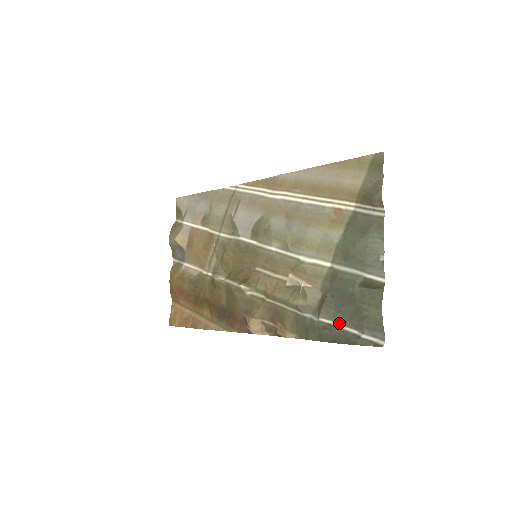
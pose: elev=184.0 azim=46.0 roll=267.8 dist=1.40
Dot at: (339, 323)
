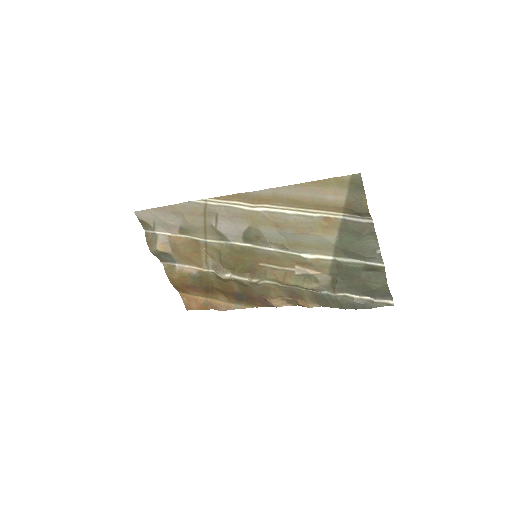
Dot at: (353, 294)
